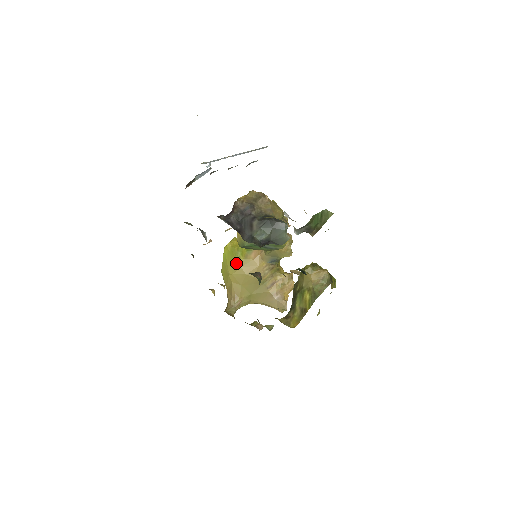
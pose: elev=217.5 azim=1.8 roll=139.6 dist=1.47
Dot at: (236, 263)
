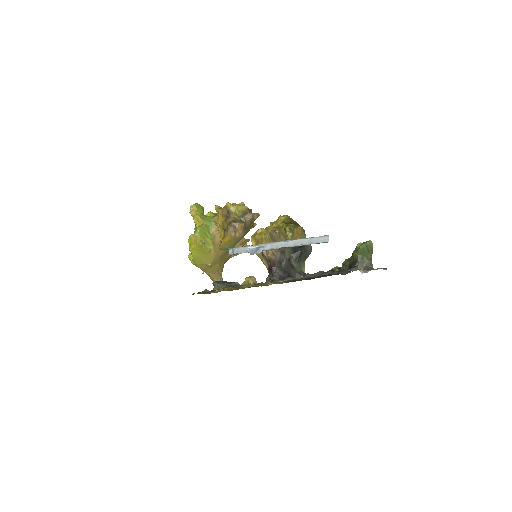
Dot at: (210, 254)
